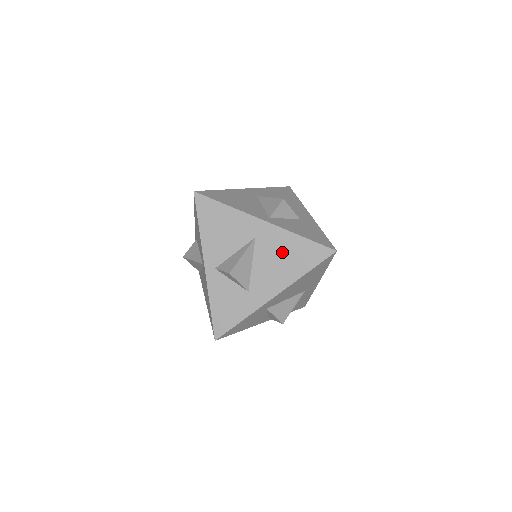
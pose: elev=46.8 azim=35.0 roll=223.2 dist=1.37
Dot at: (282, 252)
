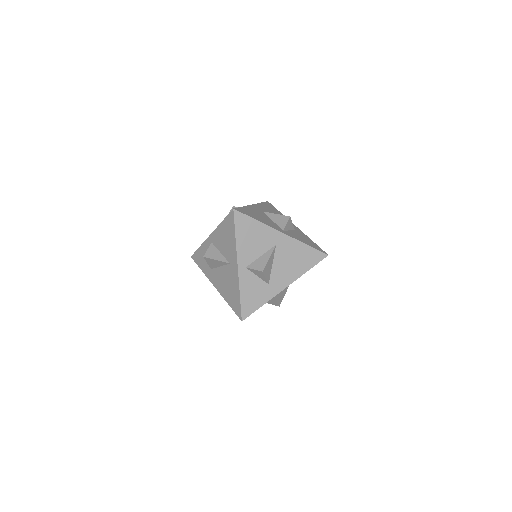
Dot at: (293, 256)
